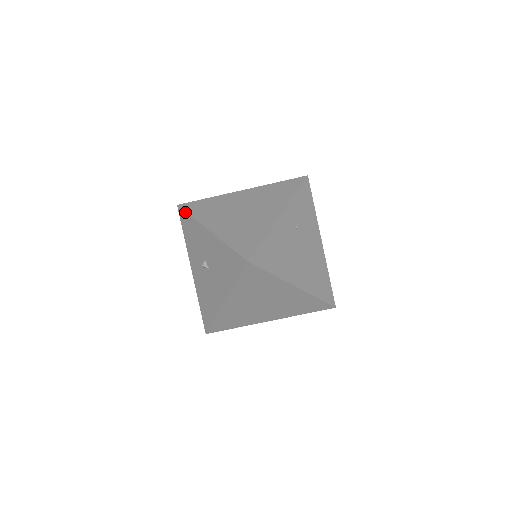
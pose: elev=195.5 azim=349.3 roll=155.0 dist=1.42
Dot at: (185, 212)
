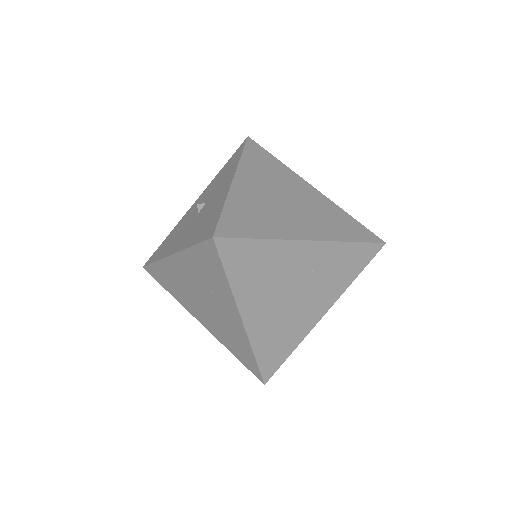
Dot at: (244, 147)
